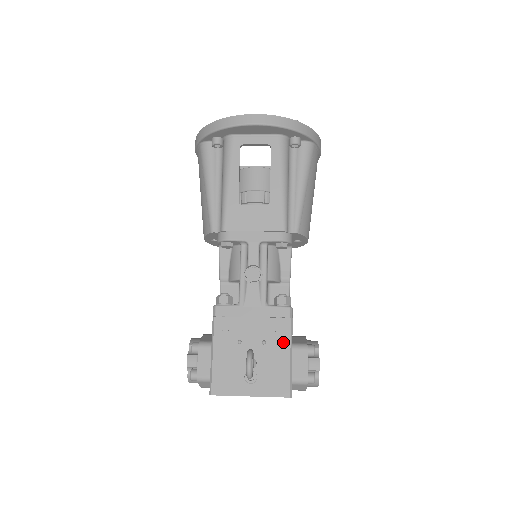
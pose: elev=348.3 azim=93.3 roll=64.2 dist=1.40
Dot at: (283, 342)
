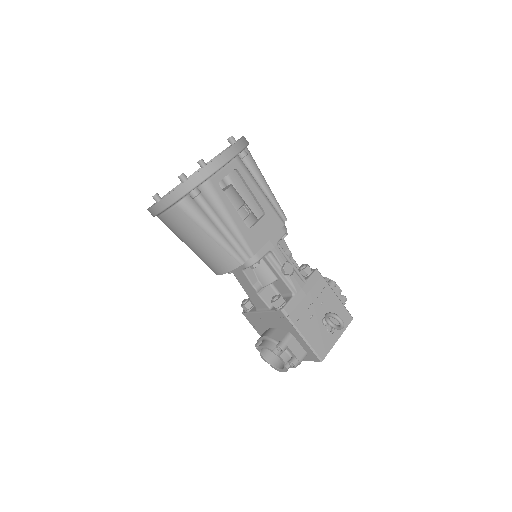
Dot at: (329, 293)
